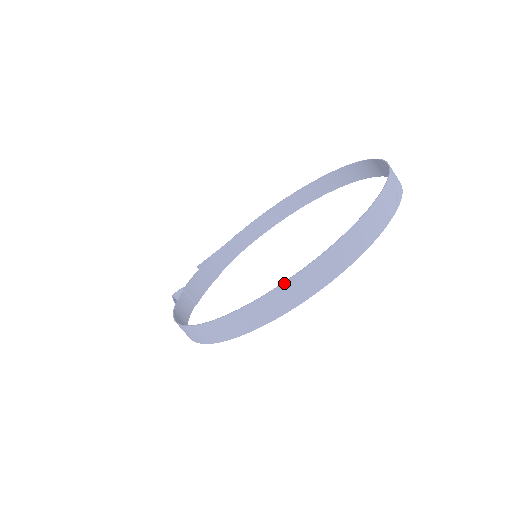
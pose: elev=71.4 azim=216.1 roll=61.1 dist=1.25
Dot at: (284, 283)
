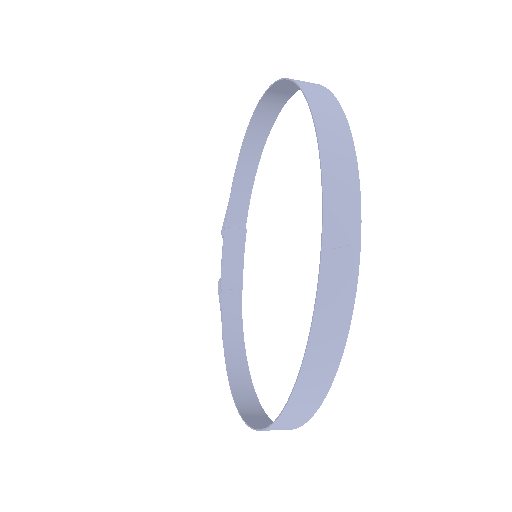
Dot at: (270, 426)
